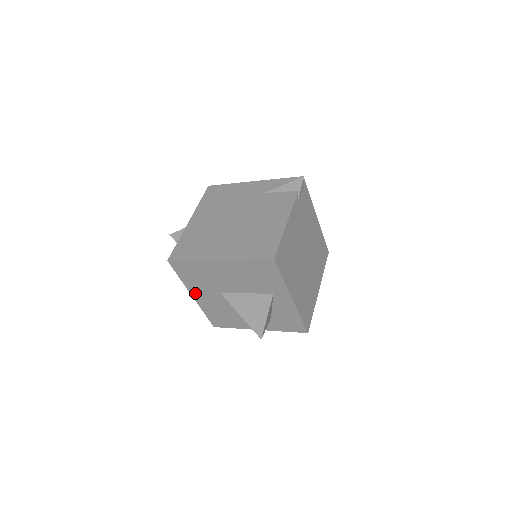
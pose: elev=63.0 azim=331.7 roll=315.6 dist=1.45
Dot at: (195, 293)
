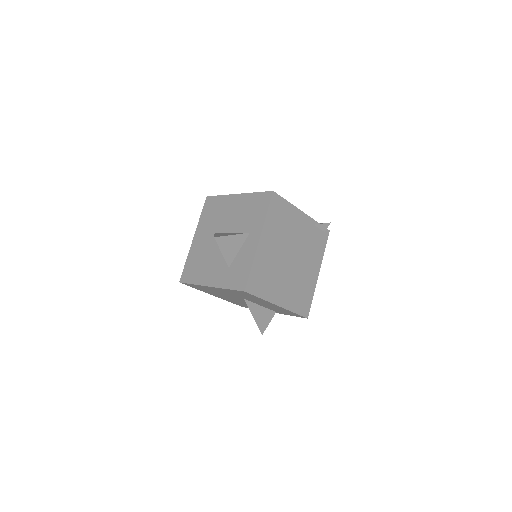
Dot at: (198, 234)
